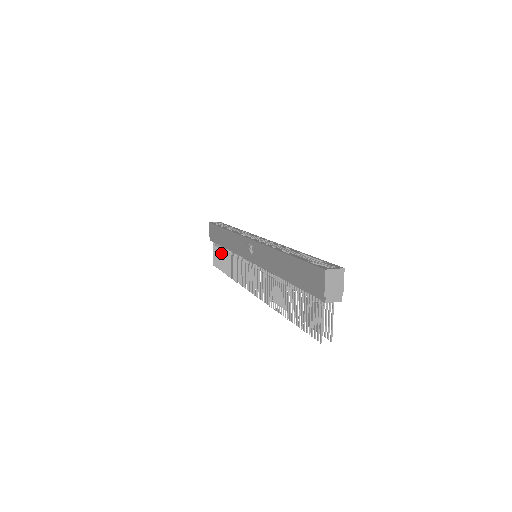
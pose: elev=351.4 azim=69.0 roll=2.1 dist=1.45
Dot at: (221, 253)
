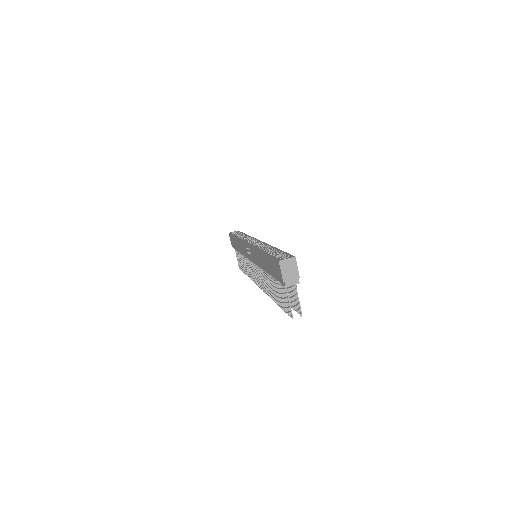
Dot at: (240, 257)
